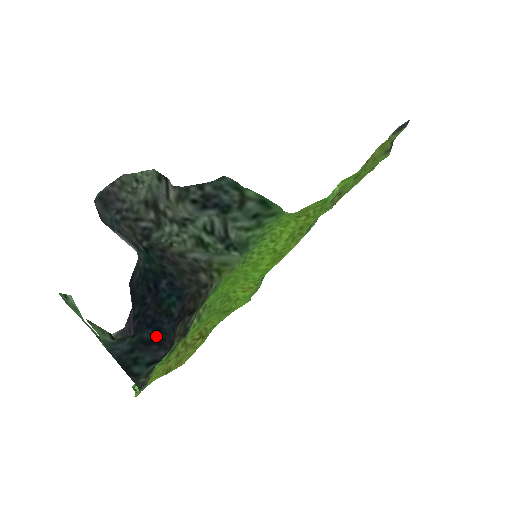
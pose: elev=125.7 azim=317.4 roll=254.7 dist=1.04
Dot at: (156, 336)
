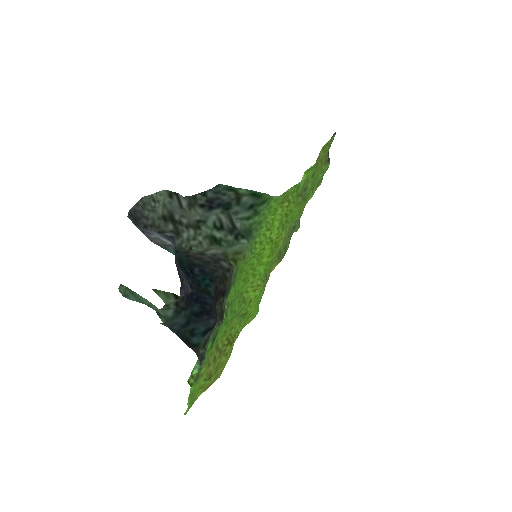
Dot at: (204, 308)
